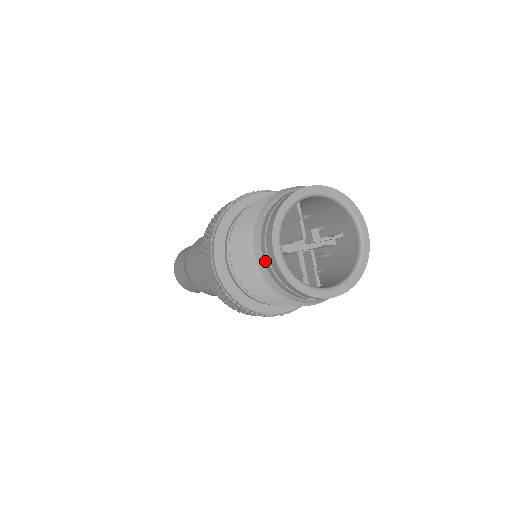
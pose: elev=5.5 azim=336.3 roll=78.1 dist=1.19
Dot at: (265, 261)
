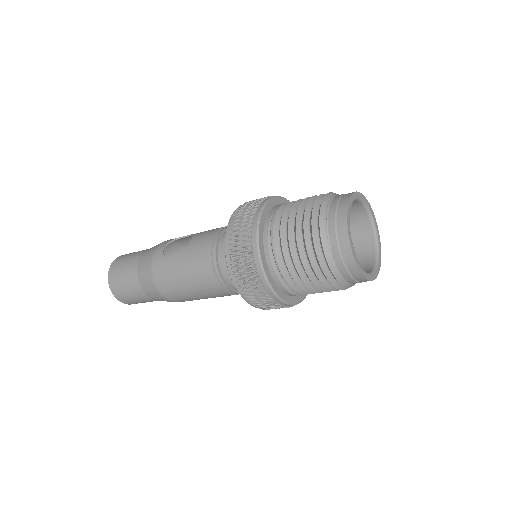
Dot at: (344, 275)
